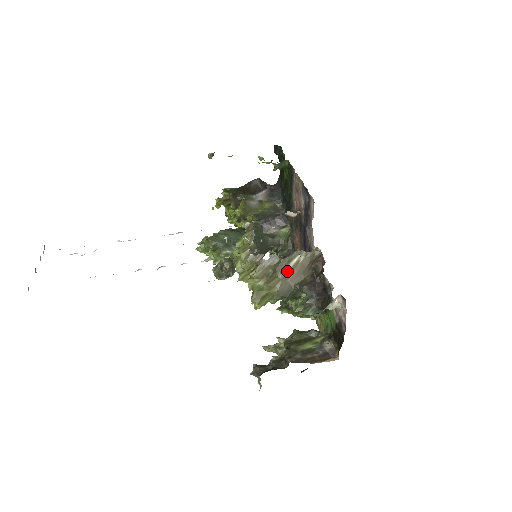
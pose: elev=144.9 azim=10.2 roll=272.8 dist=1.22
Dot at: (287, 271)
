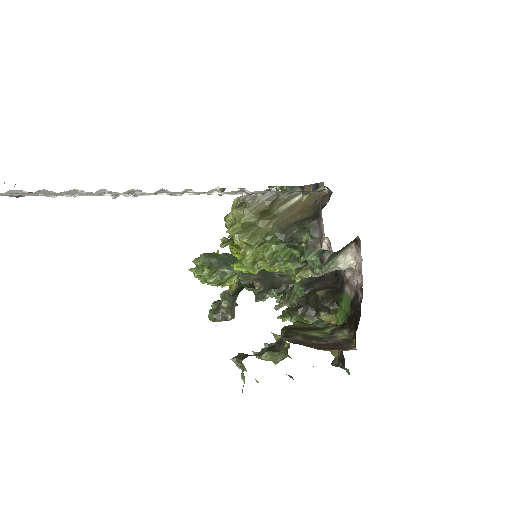
Dot at: (286, 208)
